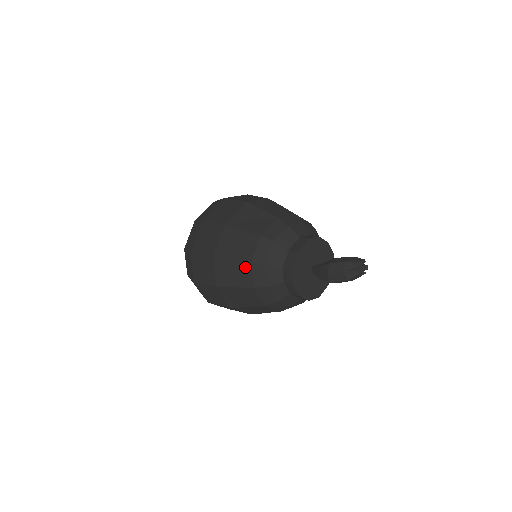
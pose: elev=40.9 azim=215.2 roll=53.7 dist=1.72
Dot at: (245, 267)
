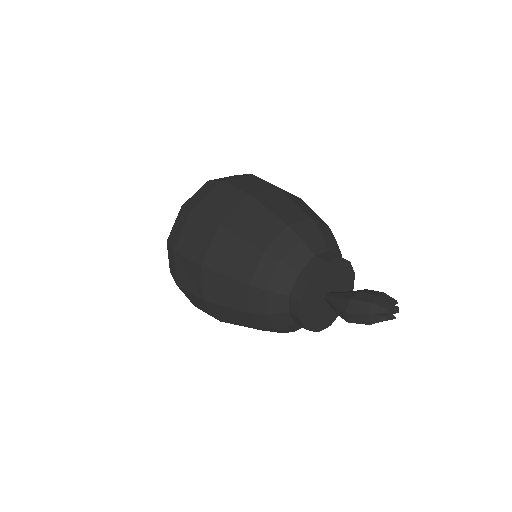
Dot at: (241, 288)
